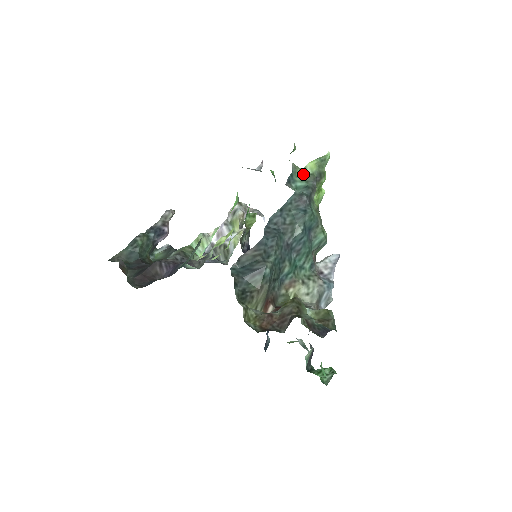
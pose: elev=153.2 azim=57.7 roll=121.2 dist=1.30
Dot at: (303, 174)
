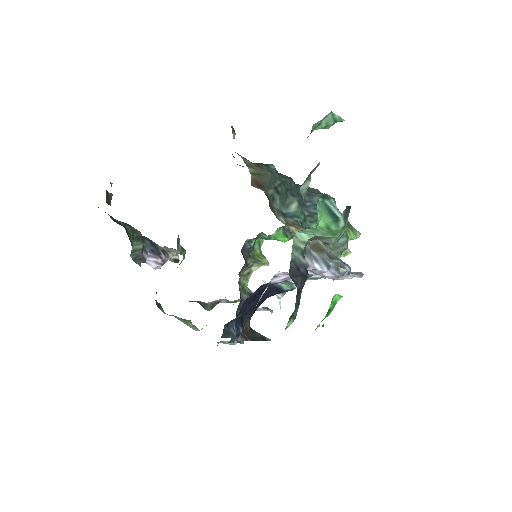
Dot at: occluded
